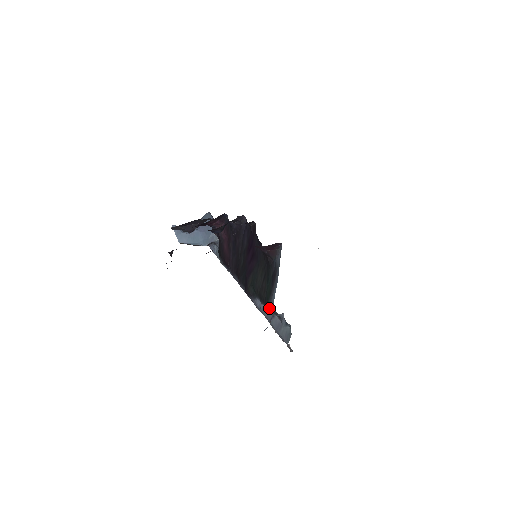
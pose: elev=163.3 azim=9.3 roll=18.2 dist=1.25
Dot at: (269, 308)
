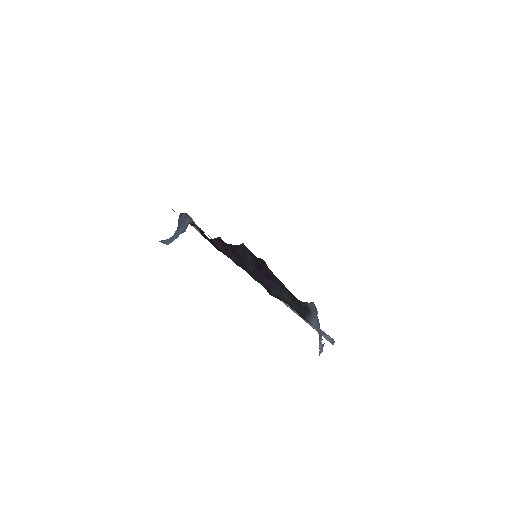
Dot at: (307, 321)
